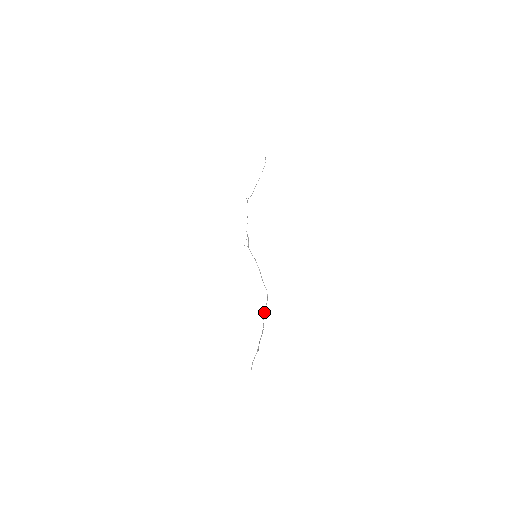
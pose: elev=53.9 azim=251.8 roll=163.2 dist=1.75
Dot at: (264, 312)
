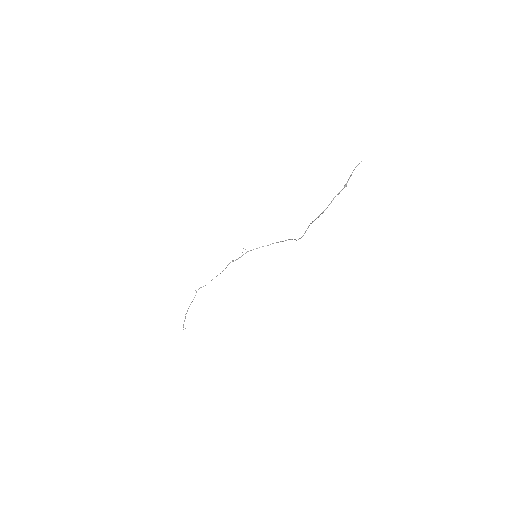
Dot at: (309, 225)
